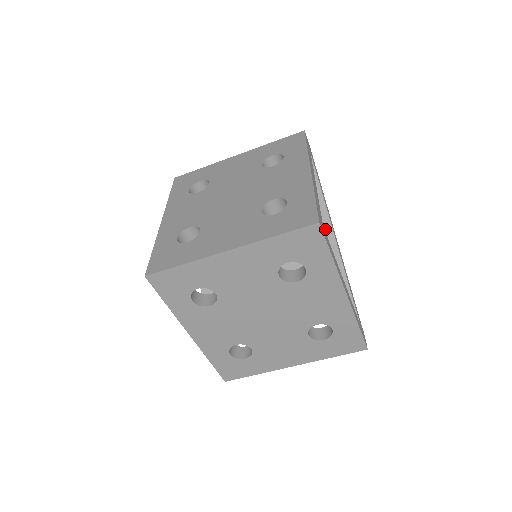
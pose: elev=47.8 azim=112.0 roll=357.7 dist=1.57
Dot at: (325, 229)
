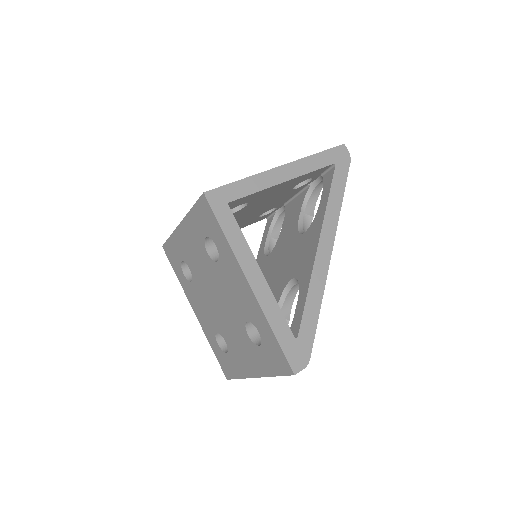
Dot at: (316, 237)
